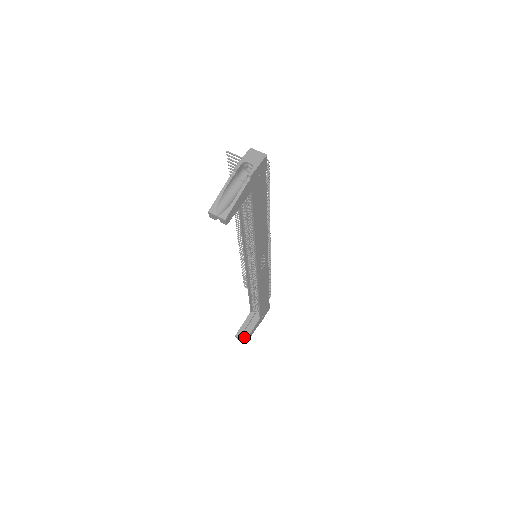
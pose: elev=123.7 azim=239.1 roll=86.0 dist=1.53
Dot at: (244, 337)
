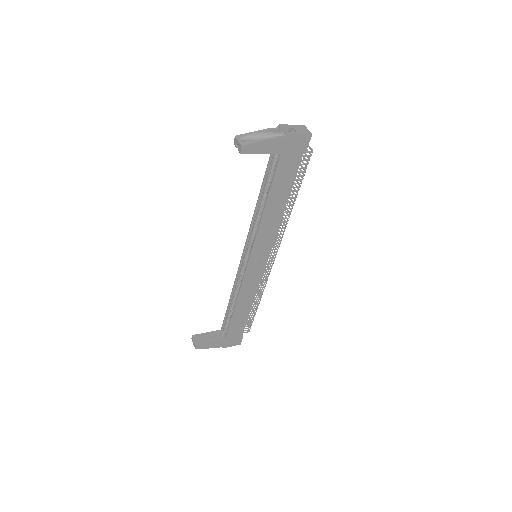
Dot at: (198, 342)
